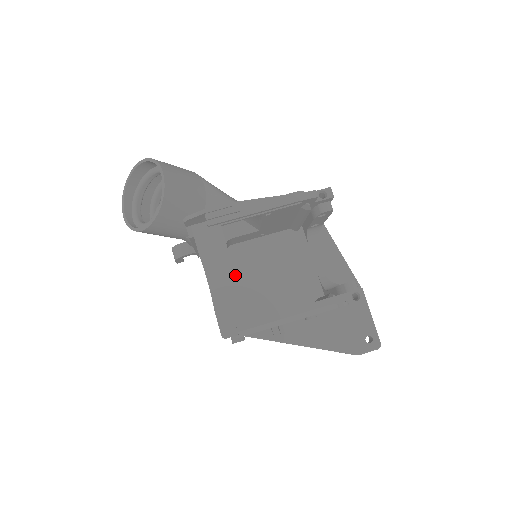
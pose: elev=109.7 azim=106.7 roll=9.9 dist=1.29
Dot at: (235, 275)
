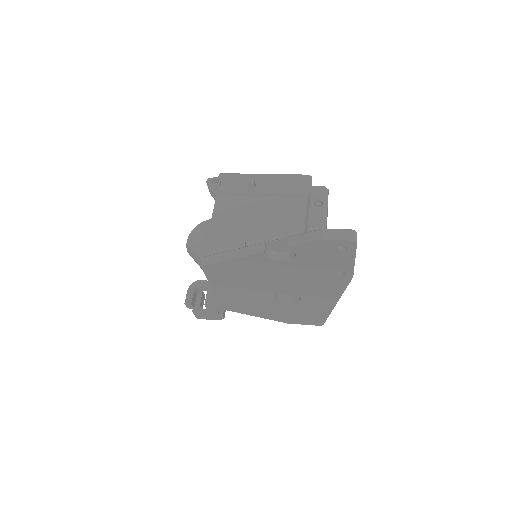
Dot at: occluded
